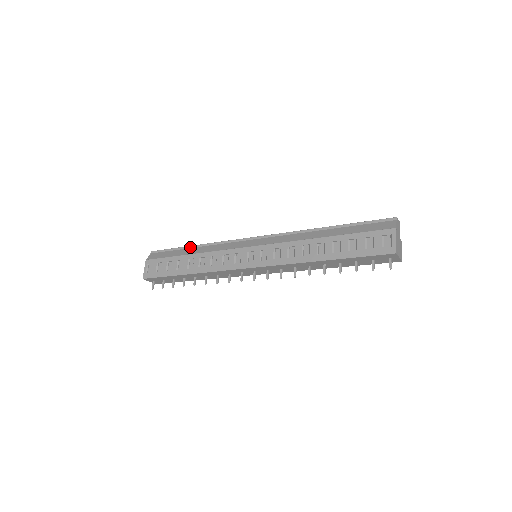
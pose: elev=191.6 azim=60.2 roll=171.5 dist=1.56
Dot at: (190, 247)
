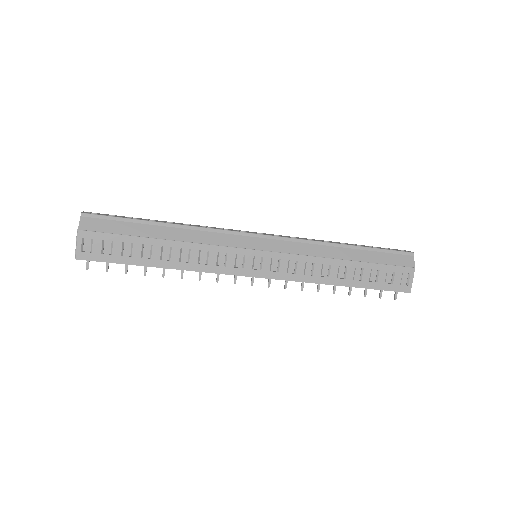
Dot at: (158, 224)
